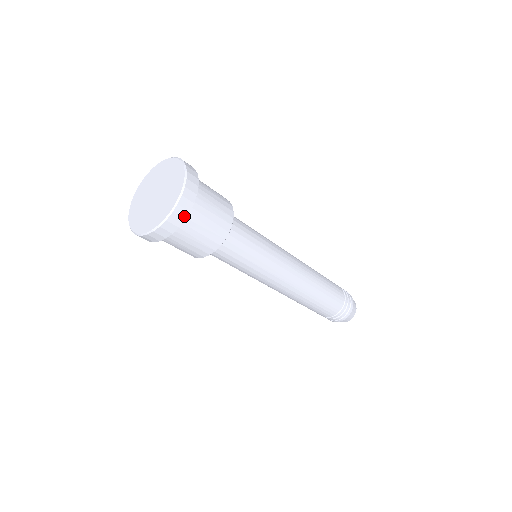
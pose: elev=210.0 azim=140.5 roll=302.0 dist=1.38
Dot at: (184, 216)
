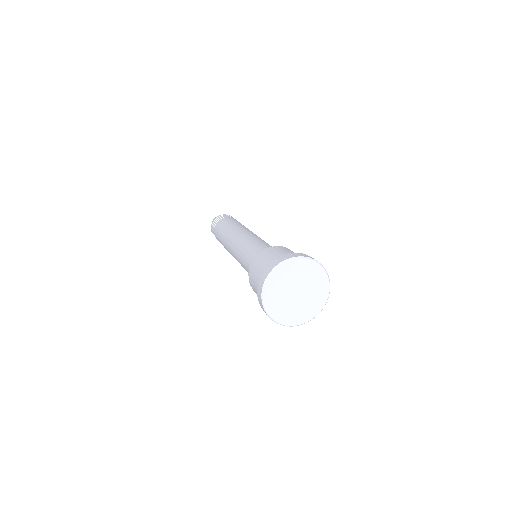
Dot at: occluded
